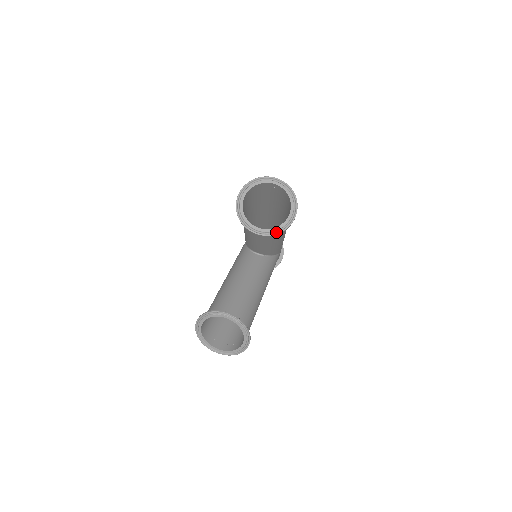
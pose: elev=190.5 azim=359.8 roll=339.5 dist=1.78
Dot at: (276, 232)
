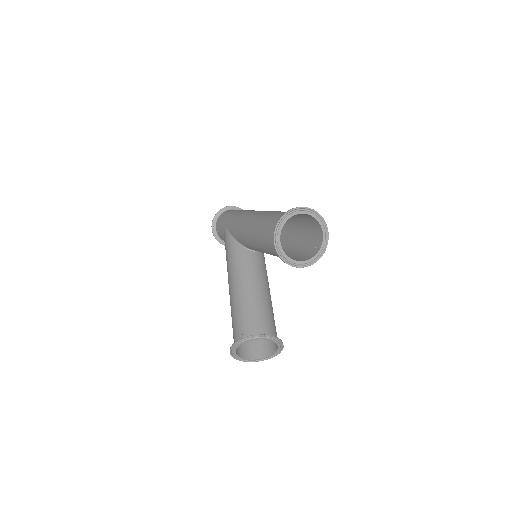
Dot at: (313, 262)
